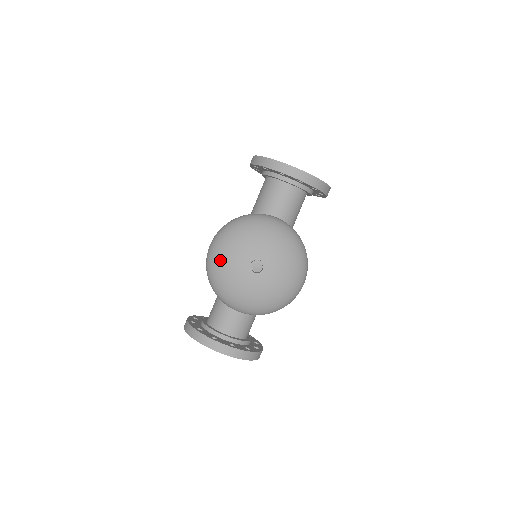
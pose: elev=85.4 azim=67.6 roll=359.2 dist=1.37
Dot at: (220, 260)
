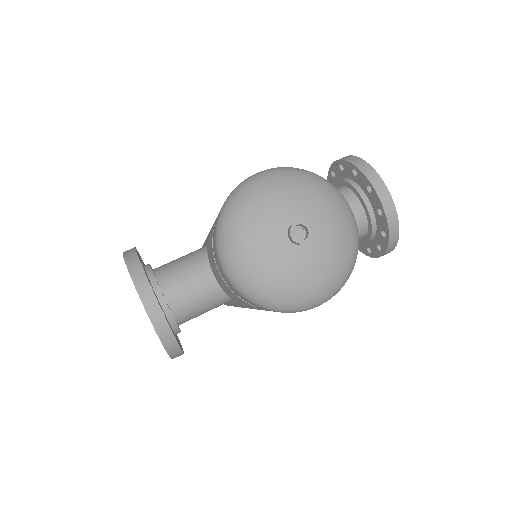
Dot at: (262, 191)
